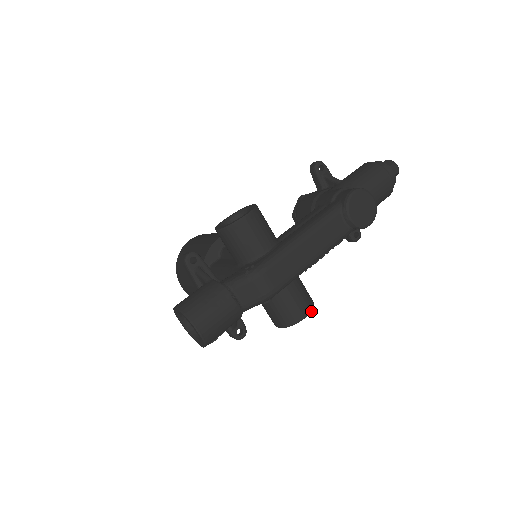
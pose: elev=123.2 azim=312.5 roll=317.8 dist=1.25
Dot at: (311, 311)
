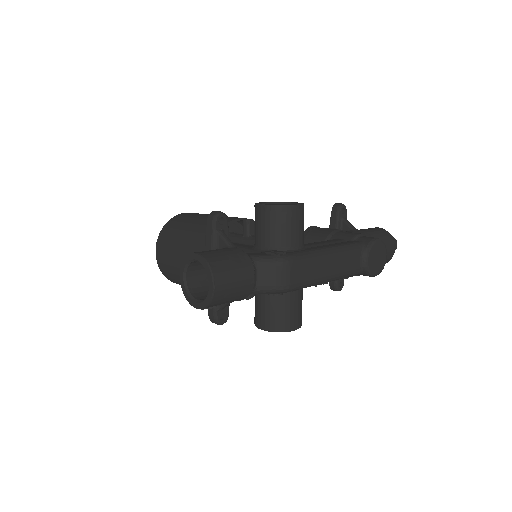
Dot at: (300, 327)
